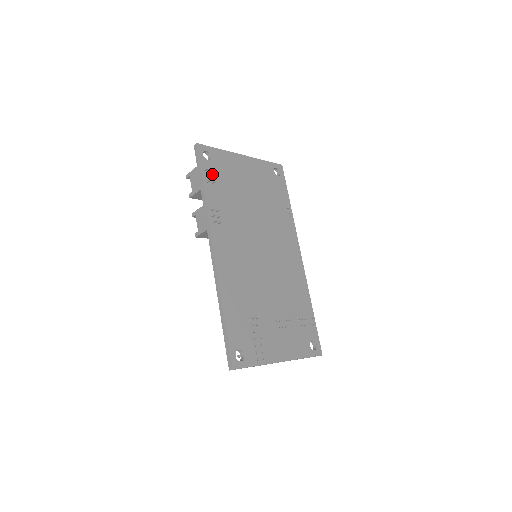
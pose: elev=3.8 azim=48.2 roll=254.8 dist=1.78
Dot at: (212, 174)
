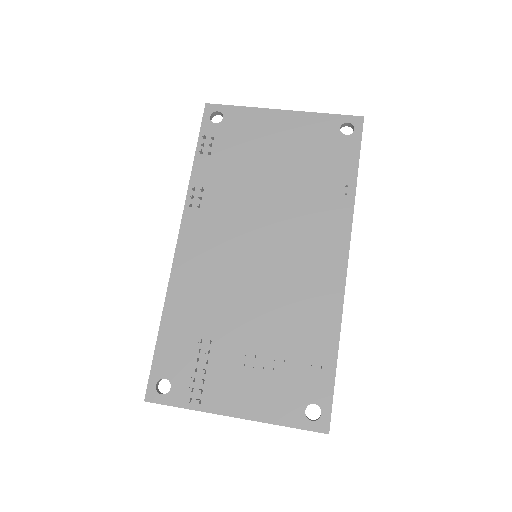
Dot at: (215, 142)
